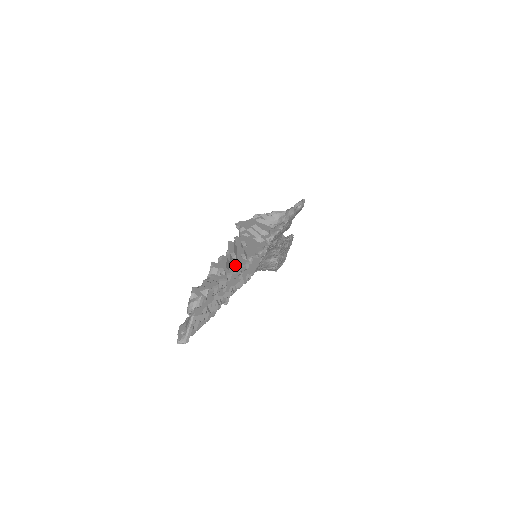
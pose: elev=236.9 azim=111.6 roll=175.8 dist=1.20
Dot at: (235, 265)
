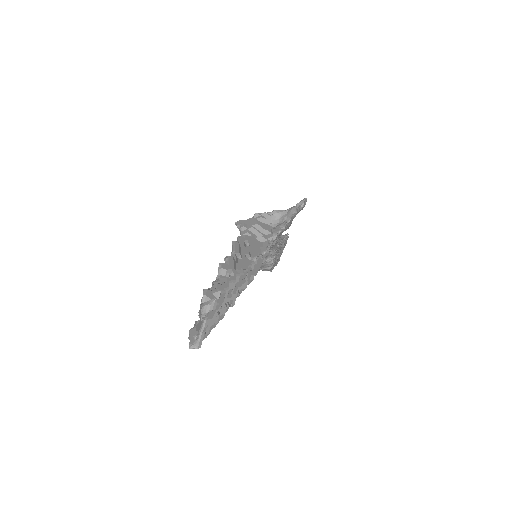
Dot at: occluded
